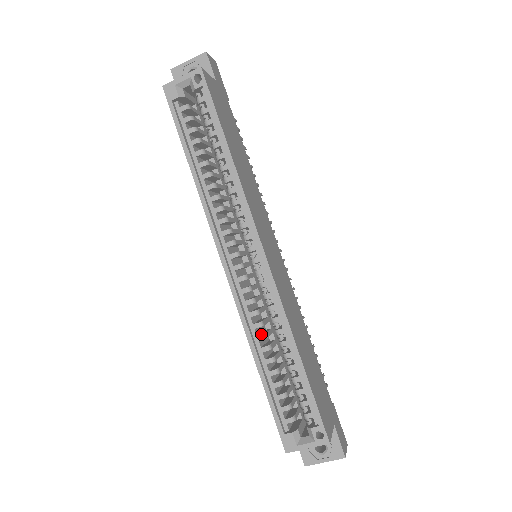
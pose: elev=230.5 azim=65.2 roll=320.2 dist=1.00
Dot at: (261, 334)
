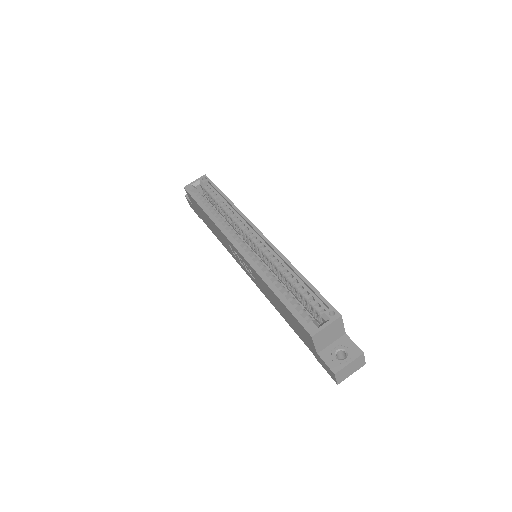
Dot at: (271, 276)
